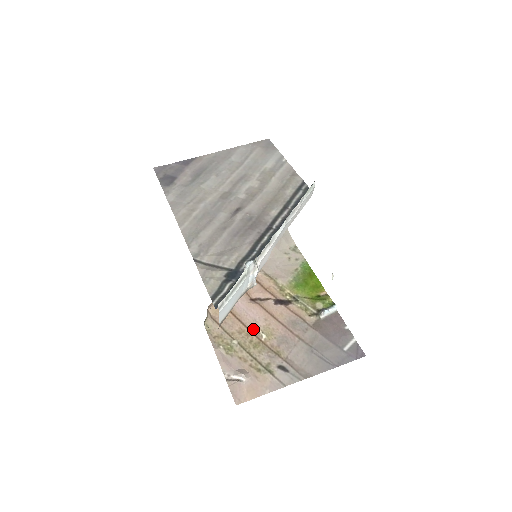
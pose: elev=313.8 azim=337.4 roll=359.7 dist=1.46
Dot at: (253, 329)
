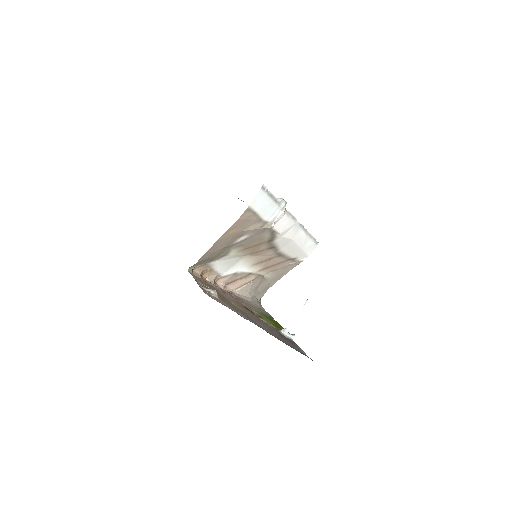
Dot at: (225, 297)
